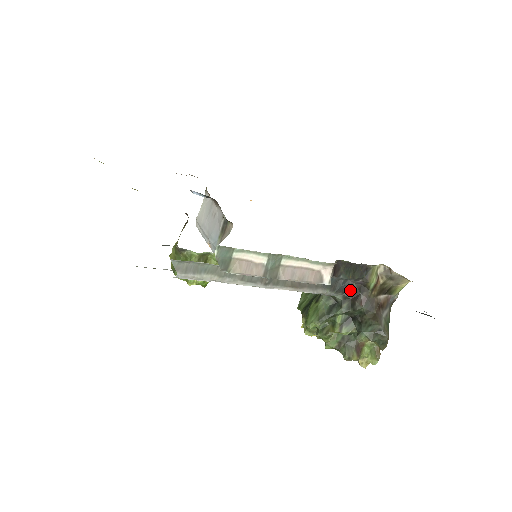
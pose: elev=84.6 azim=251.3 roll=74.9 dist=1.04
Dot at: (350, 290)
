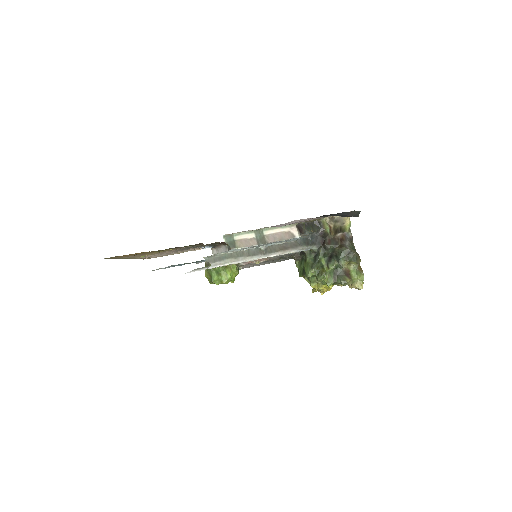
Dot at: (318, 241)
